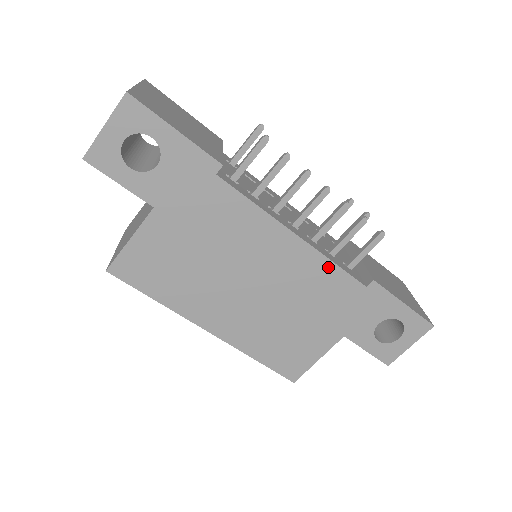
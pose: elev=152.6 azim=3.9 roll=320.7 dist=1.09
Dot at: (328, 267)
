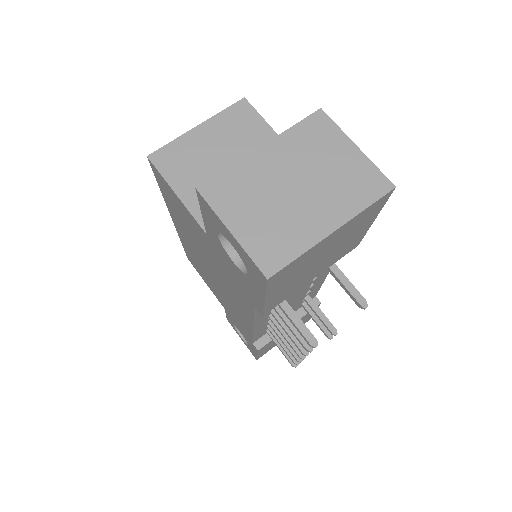
Dot at: (249, 331)
